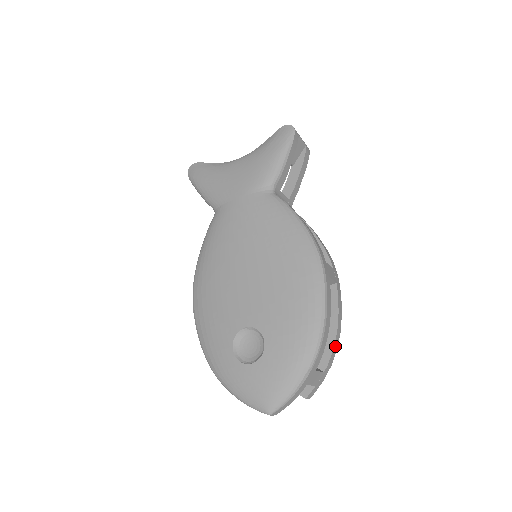
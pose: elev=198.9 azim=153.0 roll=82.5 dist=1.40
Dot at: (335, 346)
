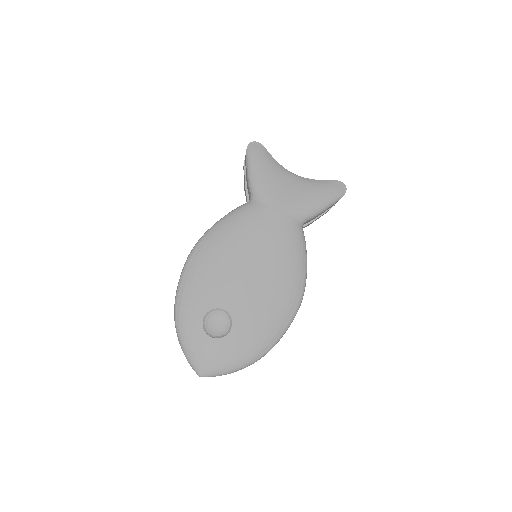
Dot at: occluded
